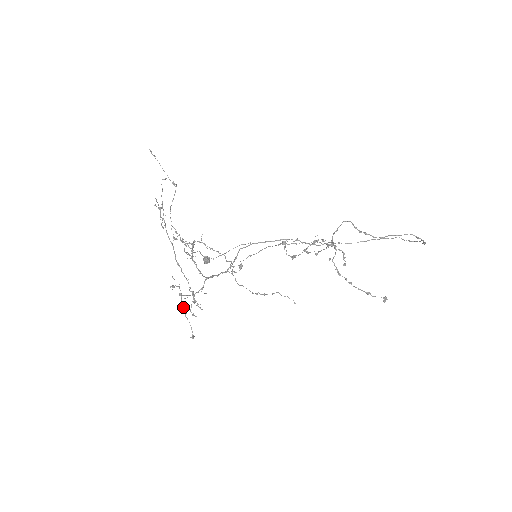
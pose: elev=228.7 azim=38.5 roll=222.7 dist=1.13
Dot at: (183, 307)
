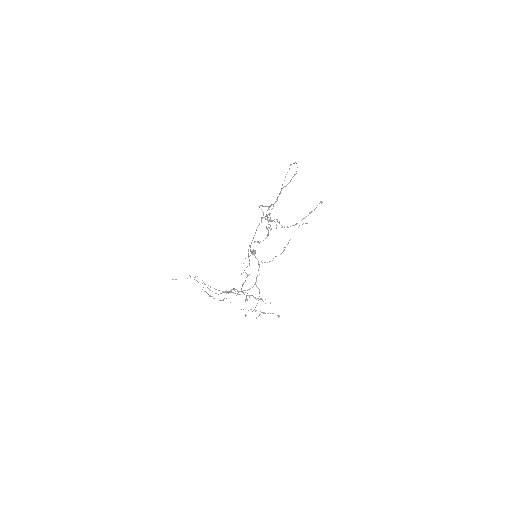
Dot at: occluded
